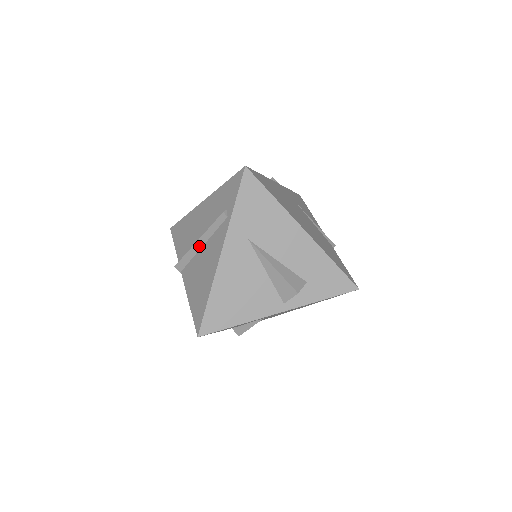
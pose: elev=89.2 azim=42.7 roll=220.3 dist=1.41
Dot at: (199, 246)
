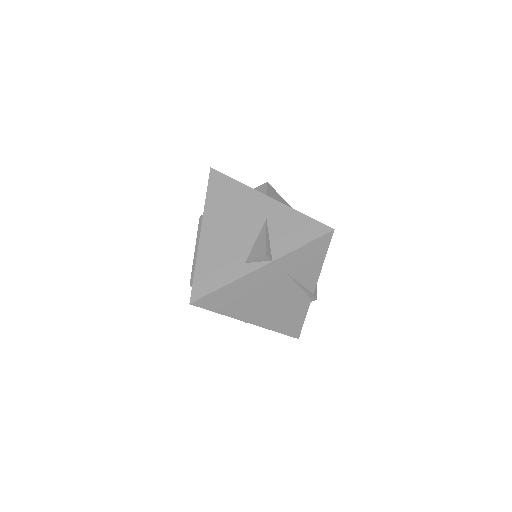
Dot at: occluded
